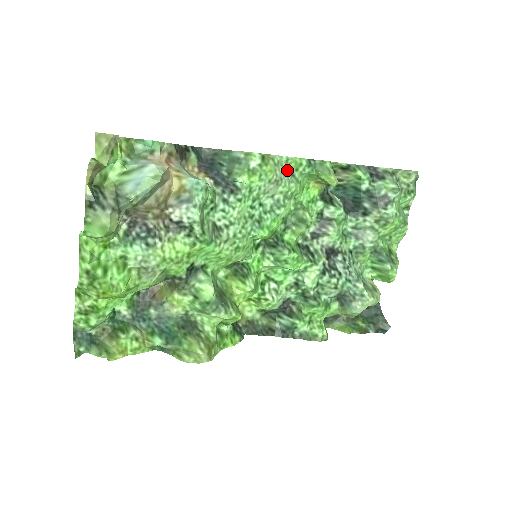
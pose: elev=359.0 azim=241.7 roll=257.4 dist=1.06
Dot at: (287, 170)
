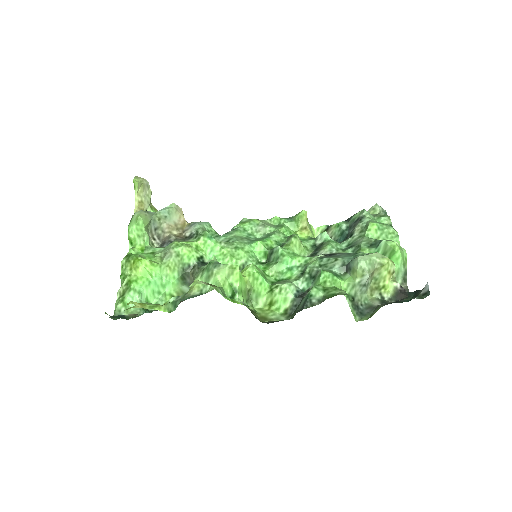
Dot at: (273, 225)
